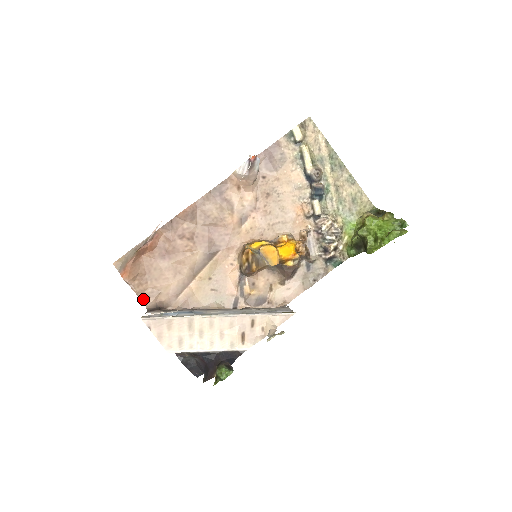
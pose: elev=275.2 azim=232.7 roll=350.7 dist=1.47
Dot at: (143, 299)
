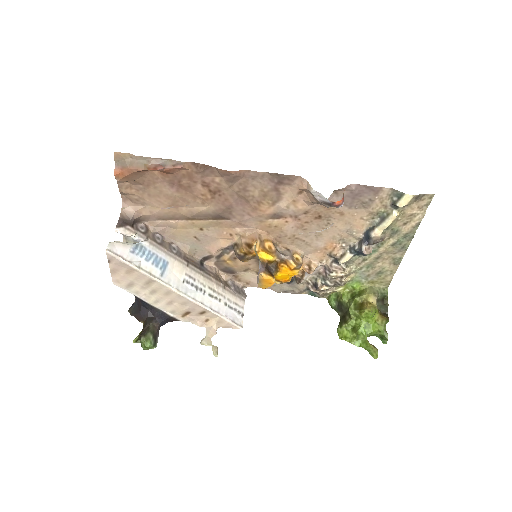
Dot at: (124, 198)
